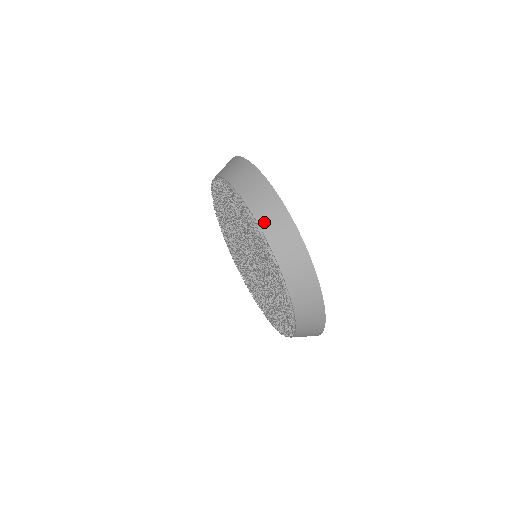
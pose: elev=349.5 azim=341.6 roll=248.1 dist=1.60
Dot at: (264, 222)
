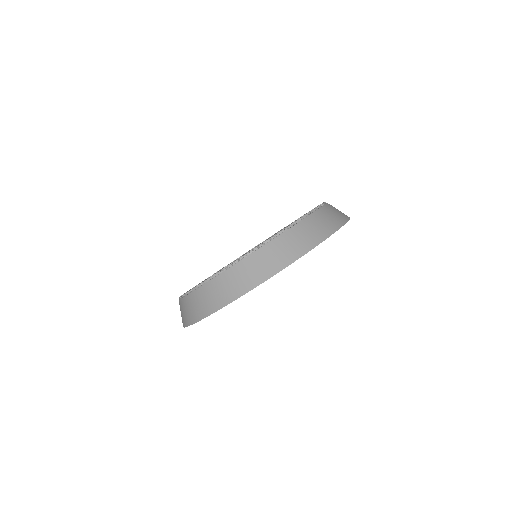
Dot at: occluded
